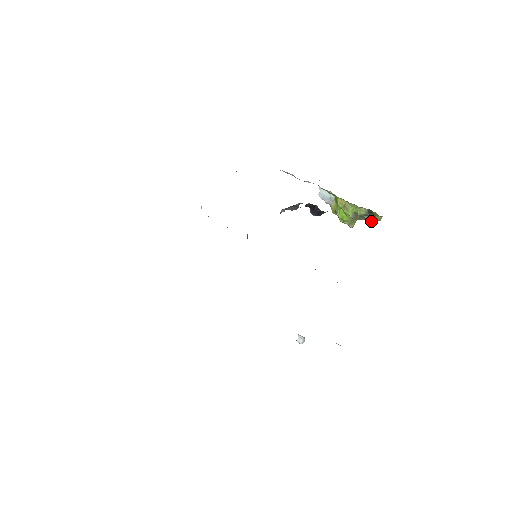
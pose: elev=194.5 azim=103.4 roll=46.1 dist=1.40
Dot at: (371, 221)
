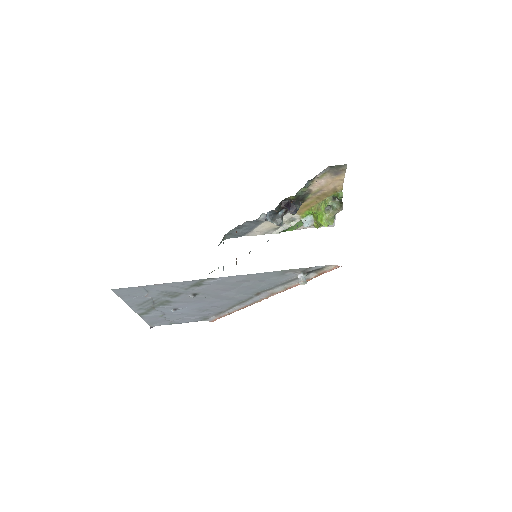
Dot at: (342, 209)
